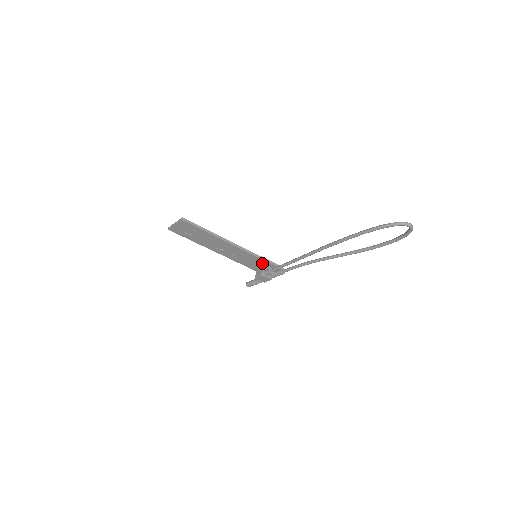
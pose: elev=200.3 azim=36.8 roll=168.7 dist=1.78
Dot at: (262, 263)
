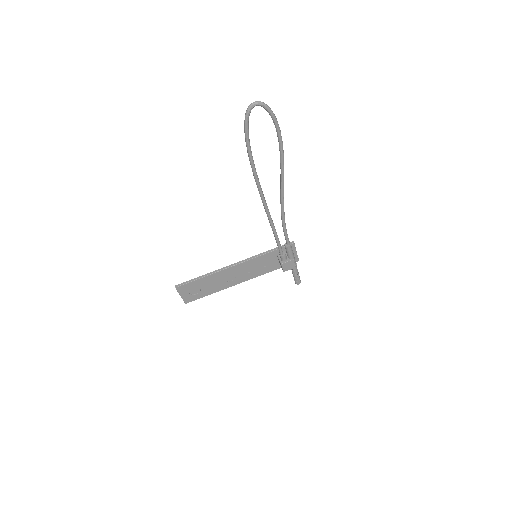
Dot at: (274, 256)
